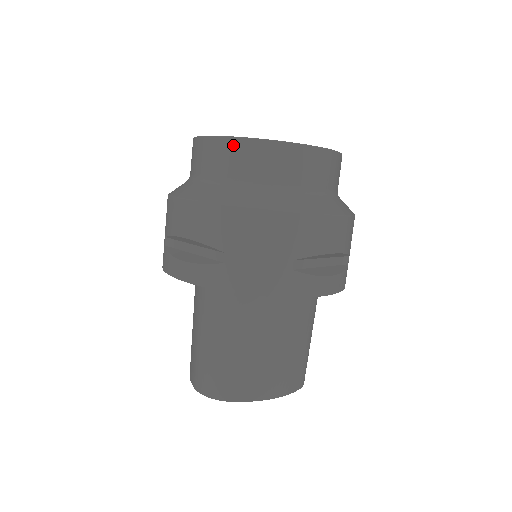
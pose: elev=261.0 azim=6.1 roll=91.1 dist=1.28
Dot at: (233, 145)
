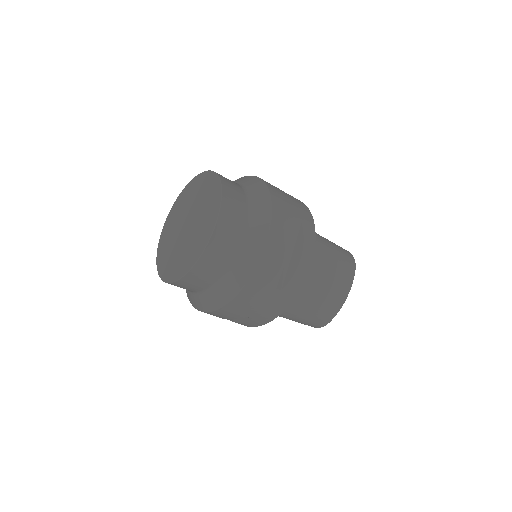
Dot at: (182, 283)
